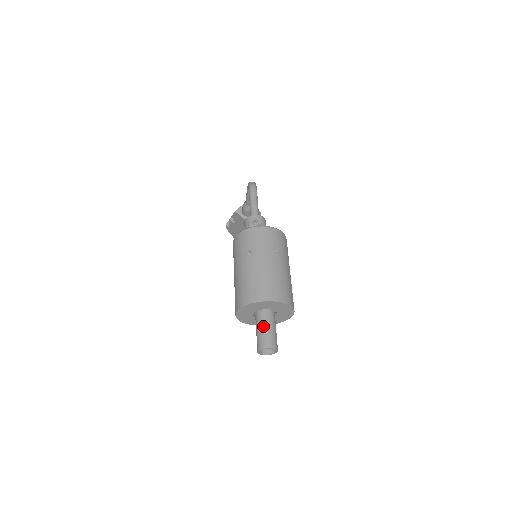
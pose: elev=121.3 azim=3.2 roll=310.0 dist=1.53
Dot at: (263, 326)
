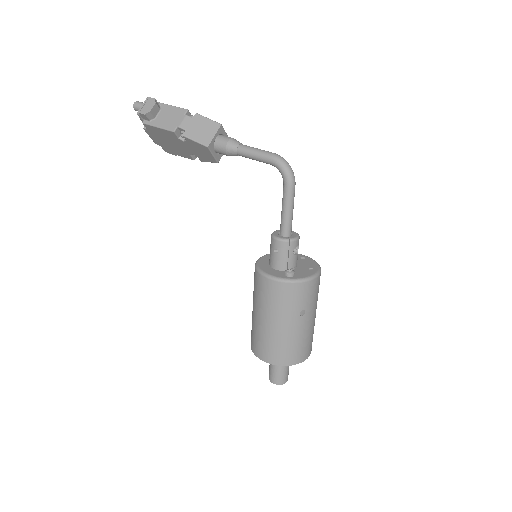
Dot at: (286, 366)
